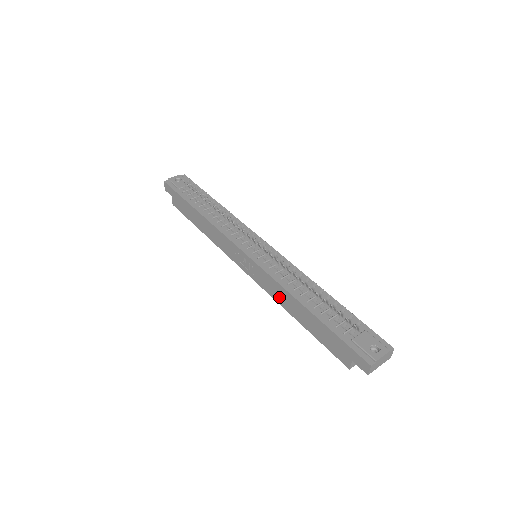
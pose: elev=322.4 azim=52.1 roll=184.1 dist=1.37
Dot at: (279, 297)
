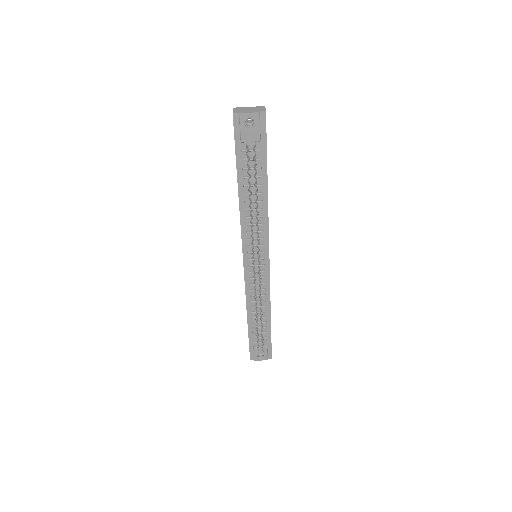
Dot at: occluded
